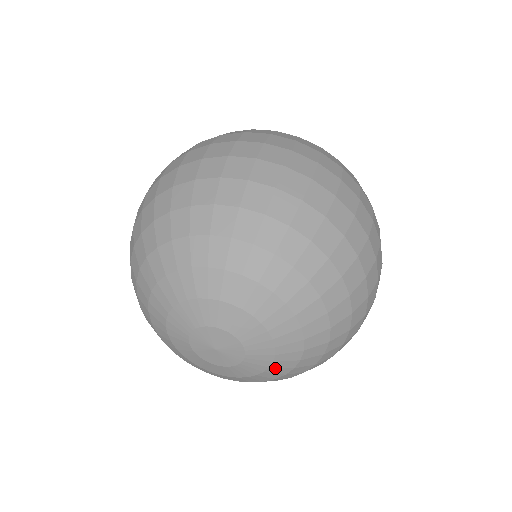
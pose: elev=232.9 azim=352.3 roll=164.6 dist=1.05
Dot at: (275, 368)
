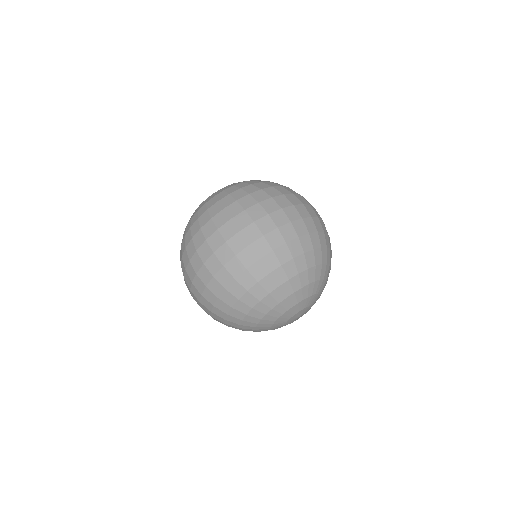
Dot at: occluded
